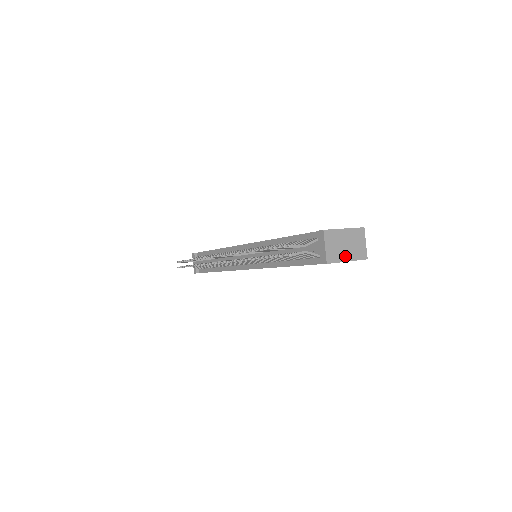
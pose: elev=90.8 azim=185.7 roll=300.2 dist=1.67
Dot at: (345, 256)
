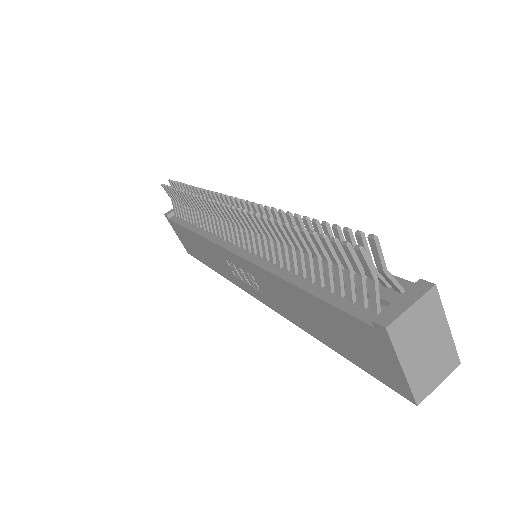
Dot at: (409, 357)
